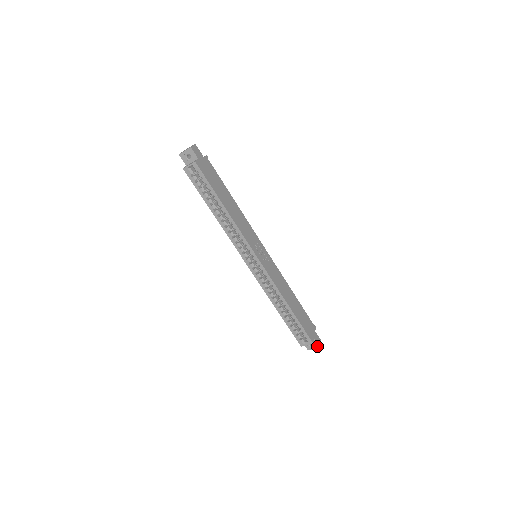
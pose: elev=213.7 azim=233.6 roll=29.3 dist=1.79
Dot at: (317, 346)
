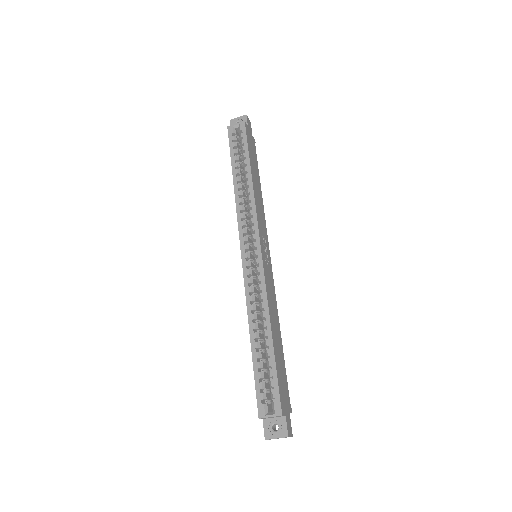
Dot at: (284, 433)
